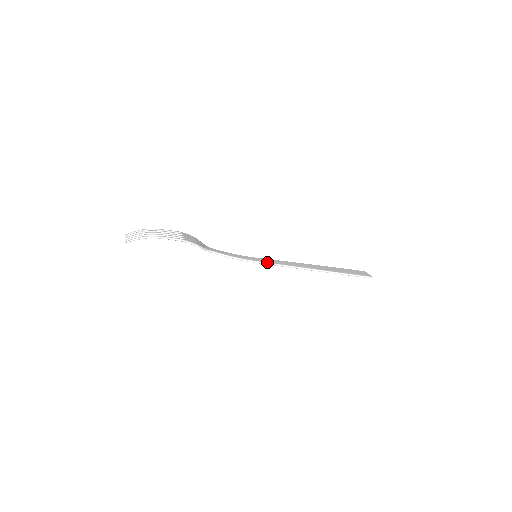
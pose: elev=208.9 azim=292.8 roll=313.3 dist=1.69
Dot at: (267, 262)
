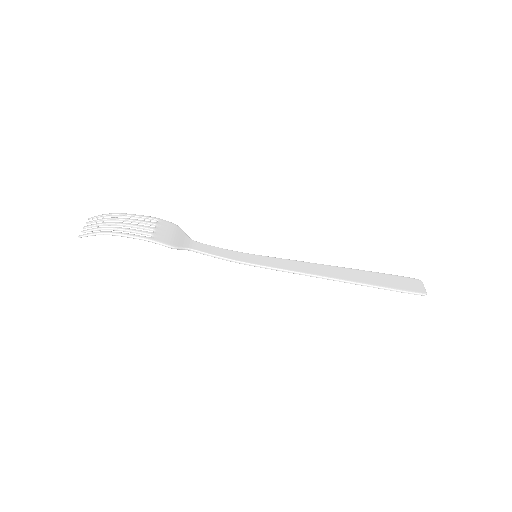
Dot at: (269, 266)
